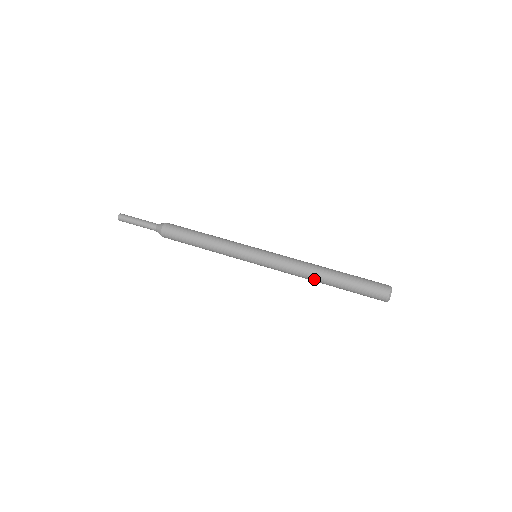
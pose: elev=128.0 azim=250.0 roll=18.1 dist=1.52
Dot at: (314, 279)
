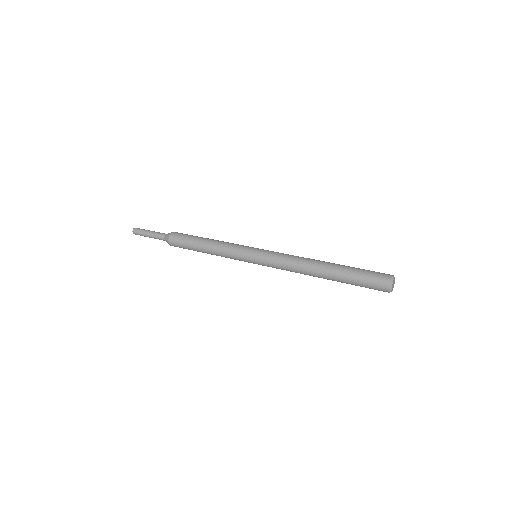
Dot at: (312, 268)
